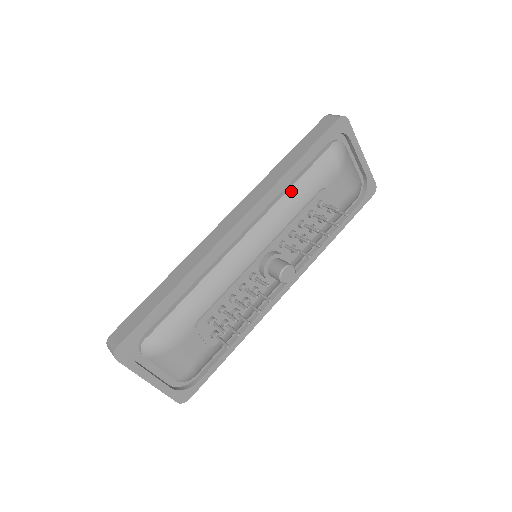
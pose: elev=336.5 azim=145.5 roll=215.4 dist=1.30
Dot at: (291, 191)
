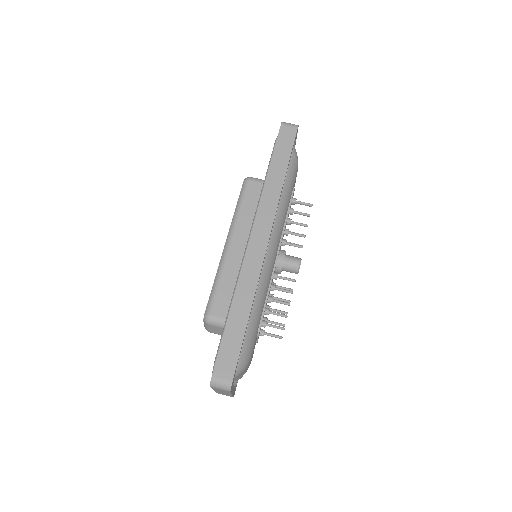
Dot at: (282, 198)
